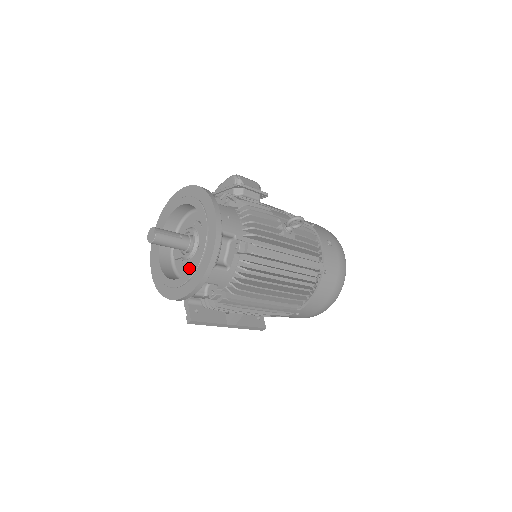
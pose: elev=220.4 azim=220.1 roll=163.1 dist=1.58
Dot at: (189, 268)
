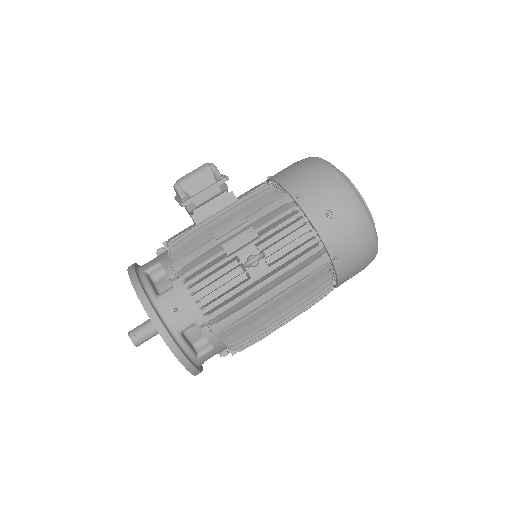
Dot at: occluded
